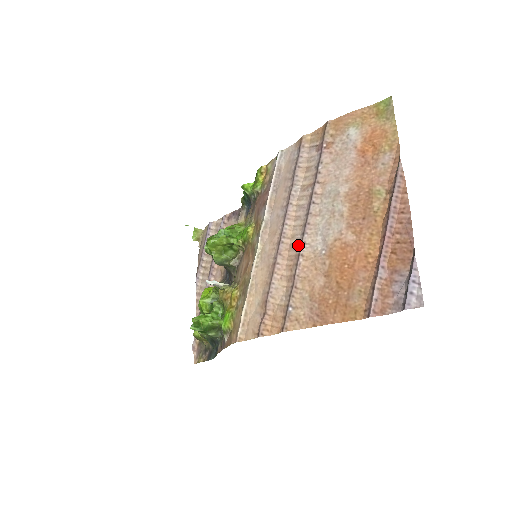
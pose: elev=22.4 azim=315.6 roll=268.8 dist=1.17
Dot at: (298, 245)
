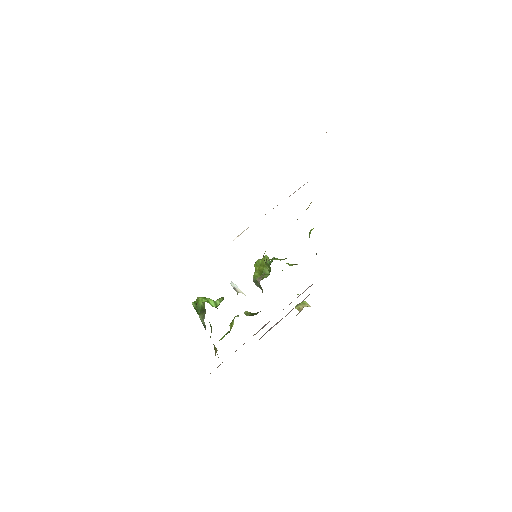
Dot at: occluded
